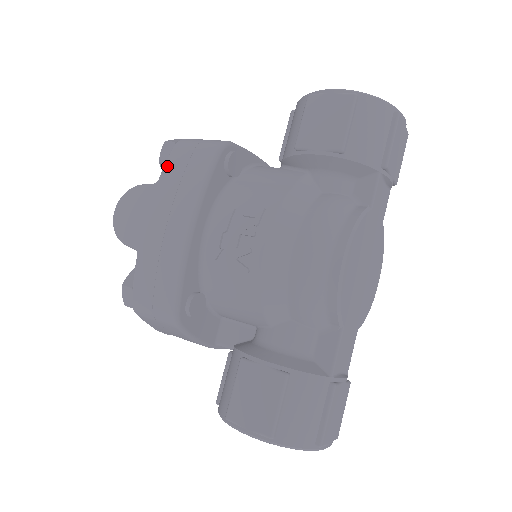
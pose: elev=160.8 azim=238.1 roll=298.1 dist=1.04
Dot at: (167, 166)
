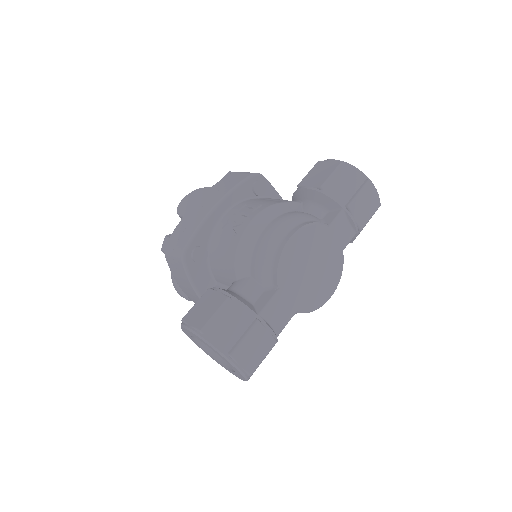
Dot at: (222, 180)
